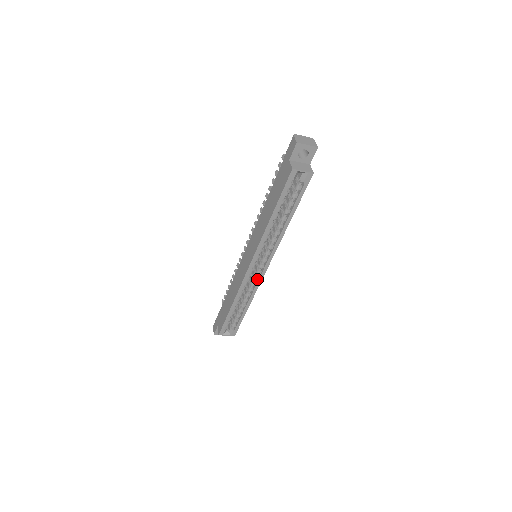
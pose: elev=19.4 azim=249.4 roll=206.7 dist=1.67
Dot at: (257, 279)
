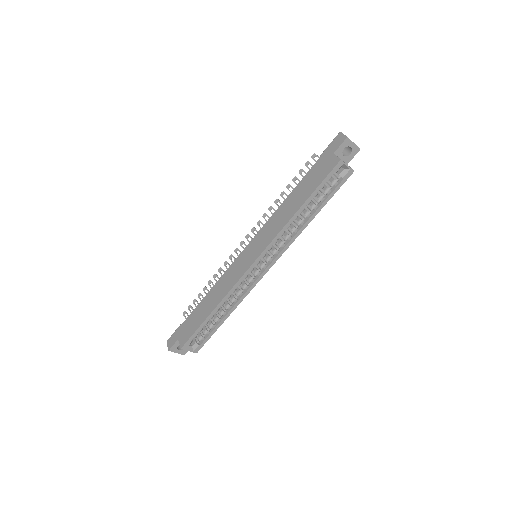
Dot at: (252, 281)
